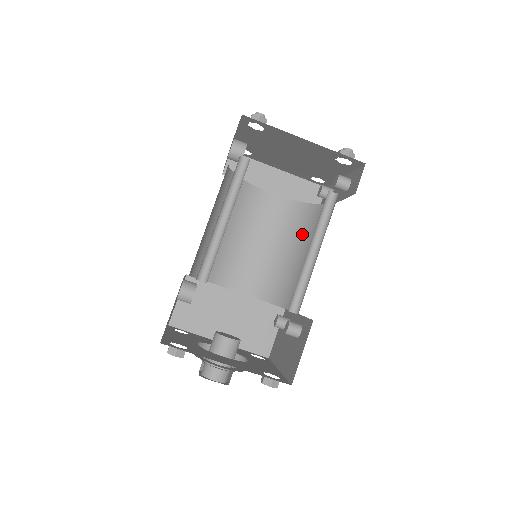
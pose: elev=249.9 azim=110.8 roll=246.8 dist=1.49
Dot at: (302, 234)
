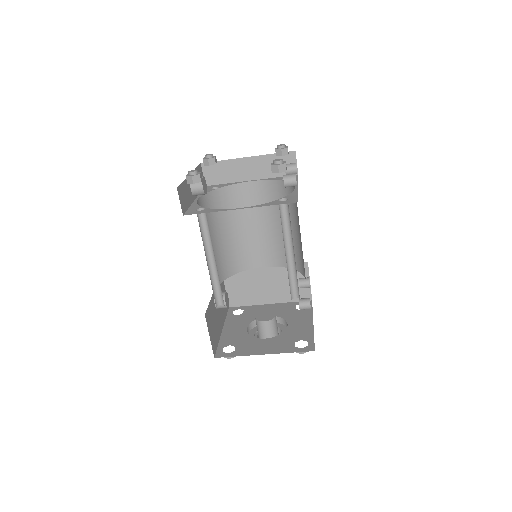
Dot at: (289, 210)
